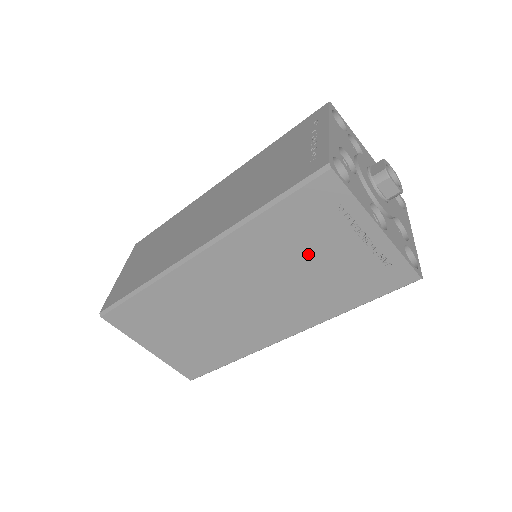
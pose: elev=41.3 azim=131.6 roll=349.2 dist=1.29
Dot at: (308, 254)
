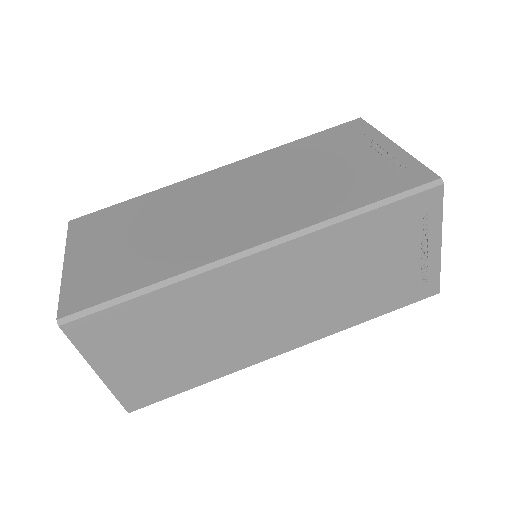
Dot at: (322, 163)
